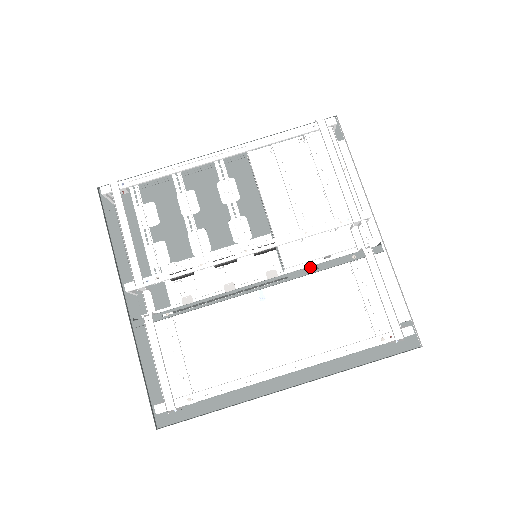
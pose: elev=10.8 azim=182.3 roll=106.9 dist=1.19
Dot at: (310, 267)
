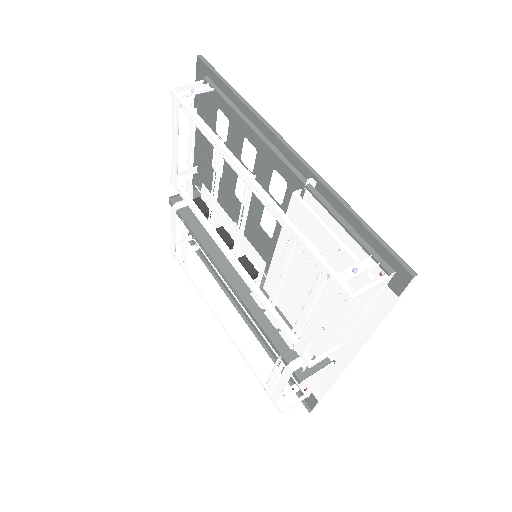
Dot at: (255, 319)
